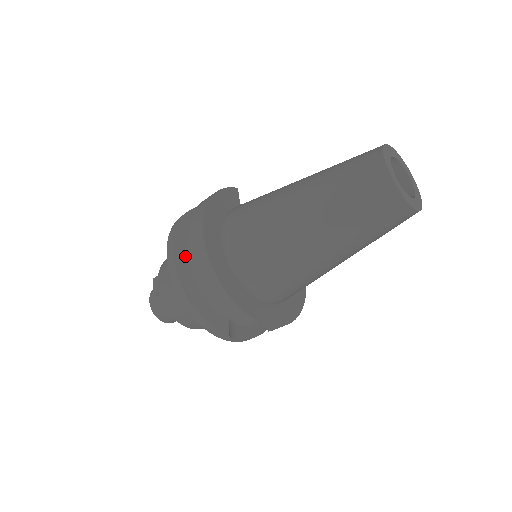
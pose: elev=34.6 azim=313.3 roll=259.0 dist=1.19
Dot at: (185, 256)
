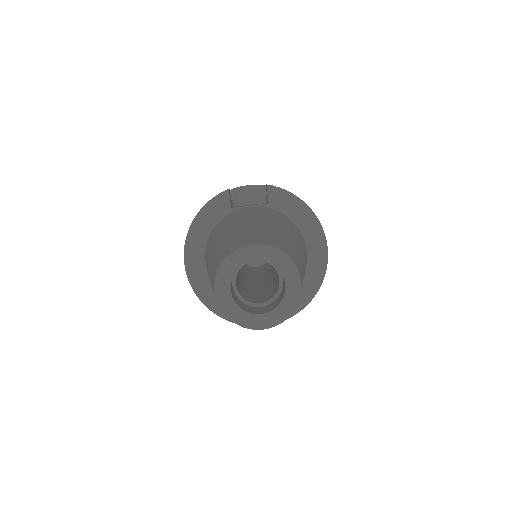
Dot at: occluded
